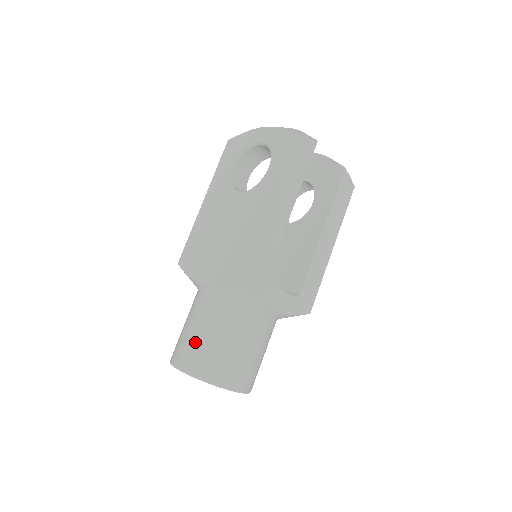
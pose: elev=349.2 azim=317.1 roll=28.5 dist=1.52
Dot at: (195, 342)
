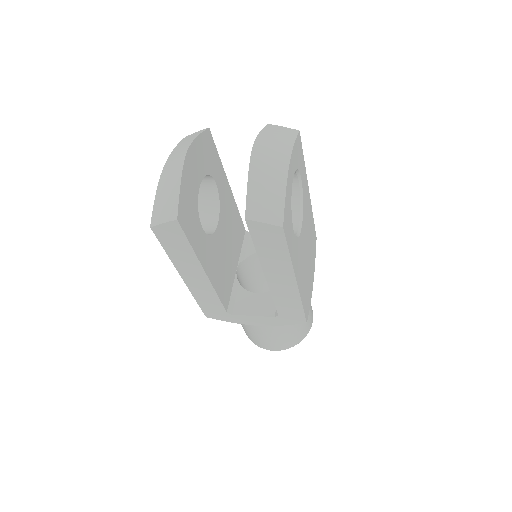
Dot at: occluded
